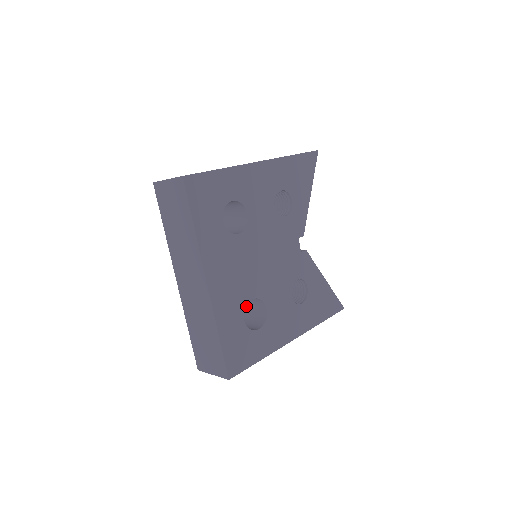
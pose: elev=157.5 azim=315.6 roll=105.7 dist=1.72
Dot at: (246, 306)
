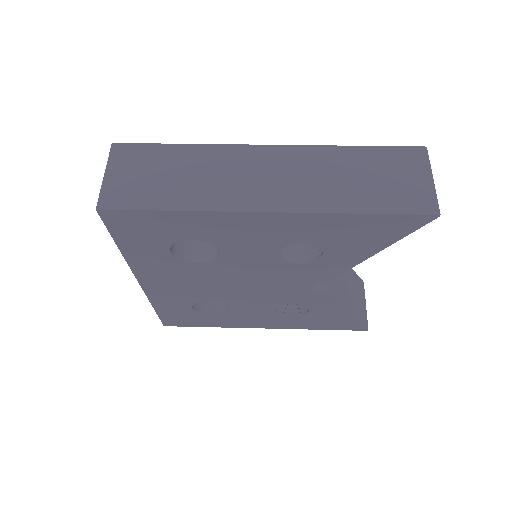
Dot at: occluded
